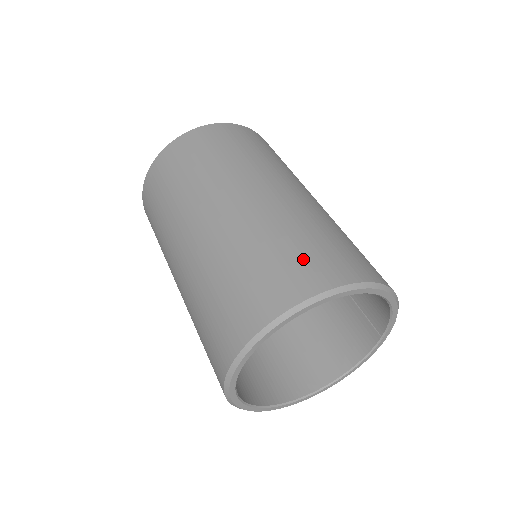
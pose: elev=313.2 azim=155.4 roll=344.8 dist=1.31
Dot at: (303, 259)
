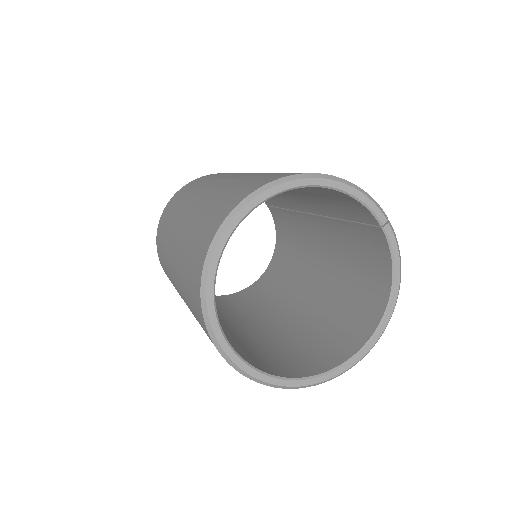
Dot at: (214, 213)
